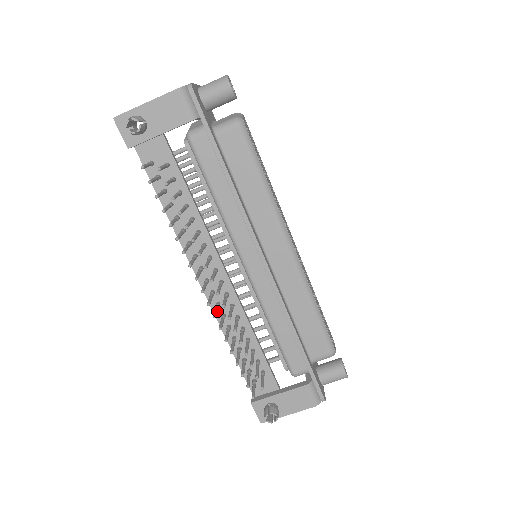
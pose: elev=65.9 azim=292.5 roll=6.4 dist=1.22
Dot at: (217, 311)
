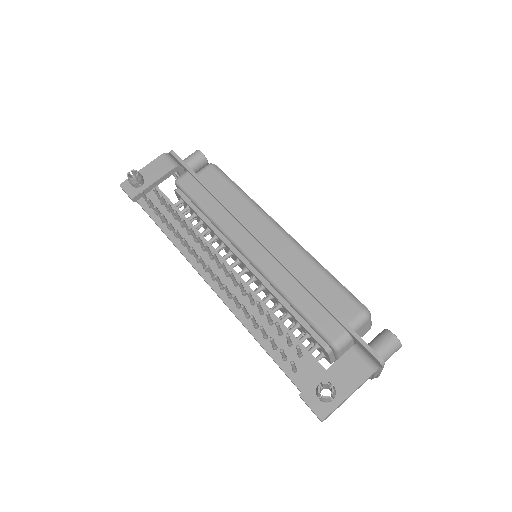
Dot at: occluded
